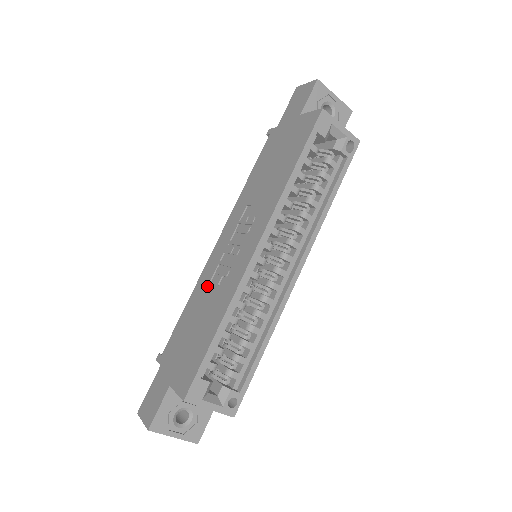
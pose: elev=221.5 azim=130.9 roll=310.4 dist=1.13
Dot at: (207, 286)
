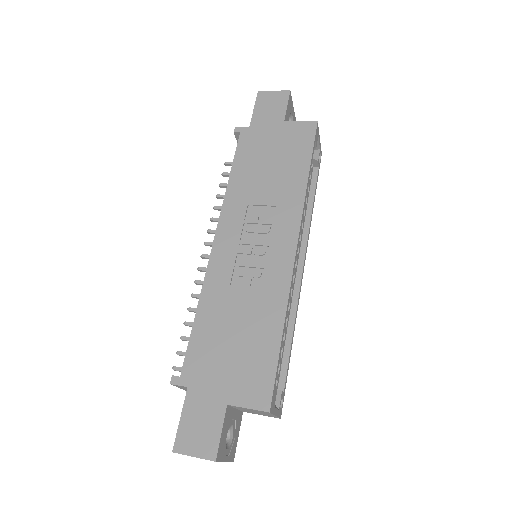
Dot at: (229, 290)
